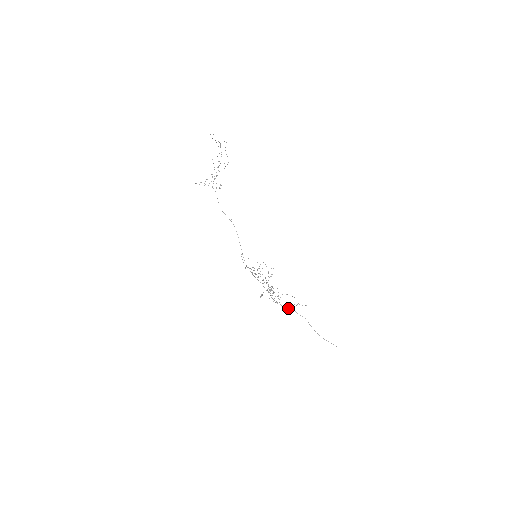
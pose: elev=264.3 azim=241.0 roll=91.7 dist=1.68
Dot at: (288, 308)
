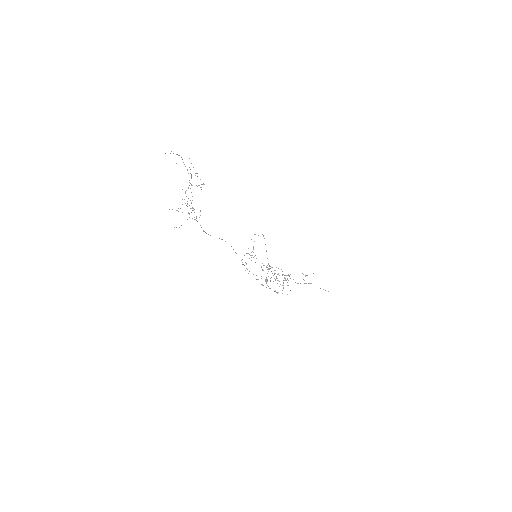
Dot at: occluded
